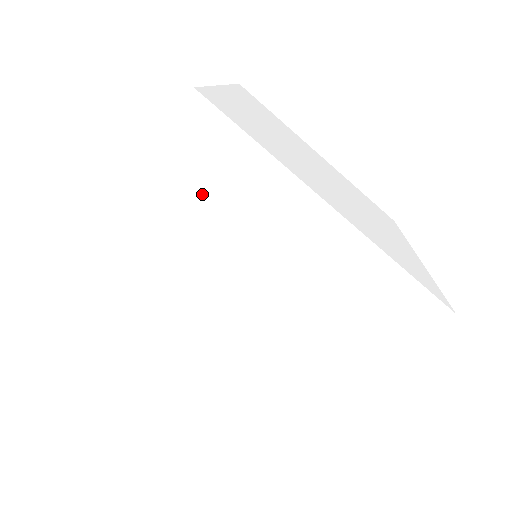
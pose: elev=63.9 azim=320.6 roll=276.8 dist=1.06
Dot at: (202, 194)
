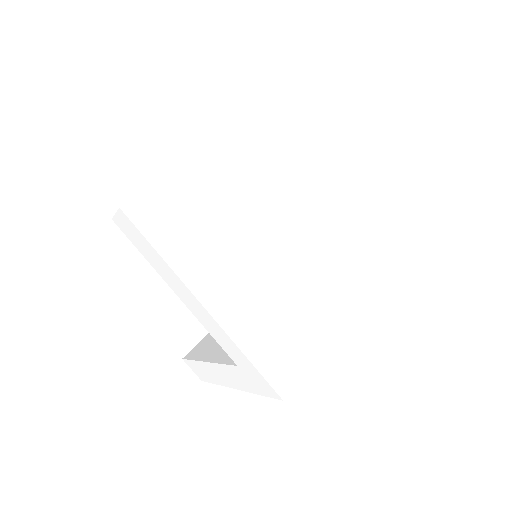
Dot at: occluded
